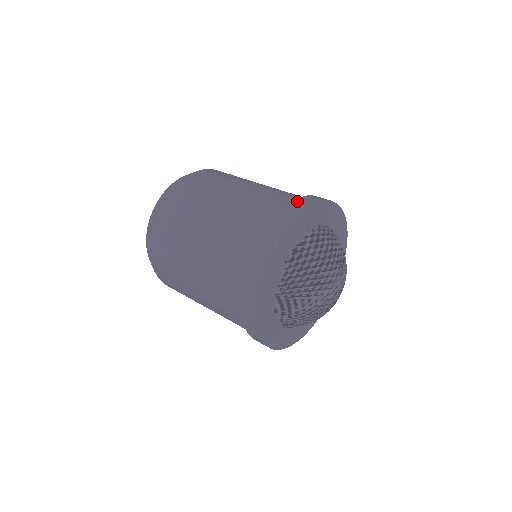
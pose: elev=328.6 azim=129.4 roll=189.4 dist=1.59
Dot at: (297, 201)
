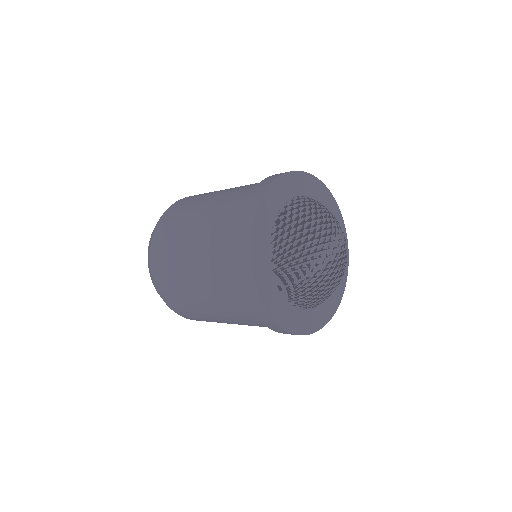
Dot at: (267, 178)
